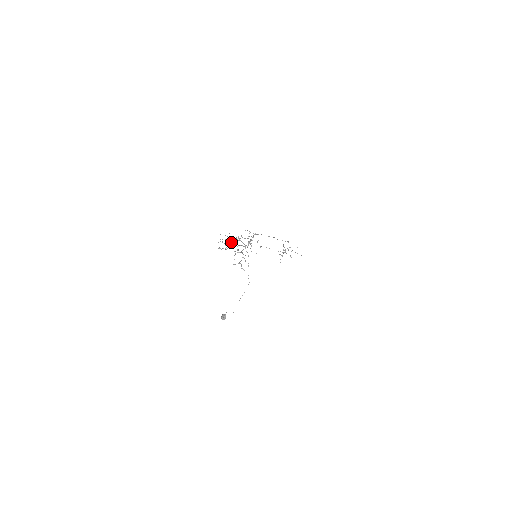
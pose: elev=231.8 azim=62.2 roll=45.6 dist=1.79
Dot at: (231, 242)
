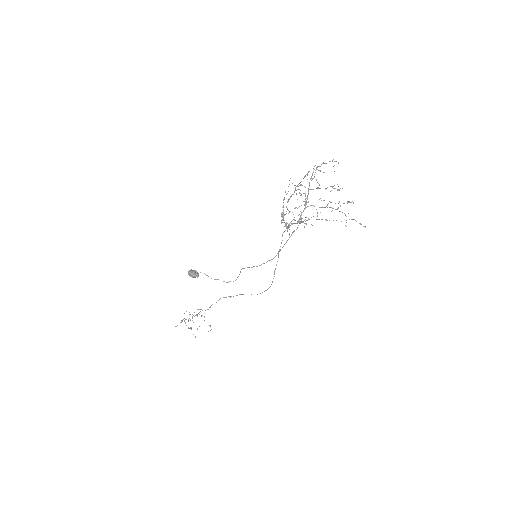
Dot at: occluded
